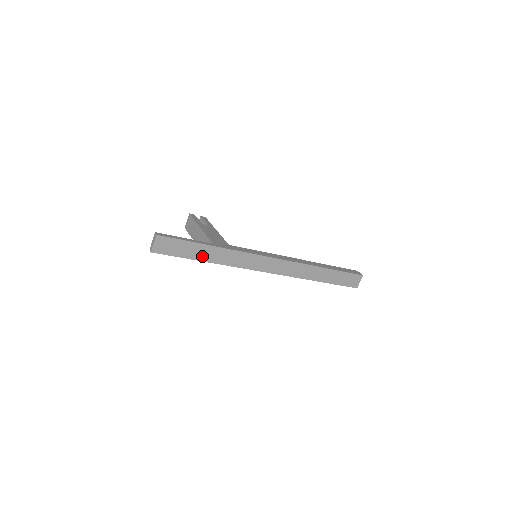
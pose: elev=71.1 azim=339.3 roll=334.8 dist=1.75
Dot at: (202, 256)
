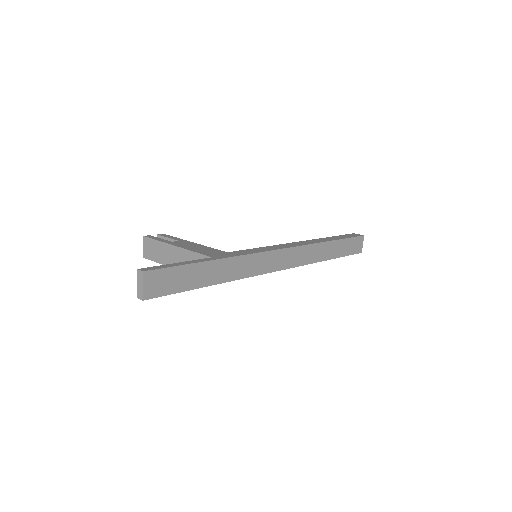
Dot at: (206, 279)
